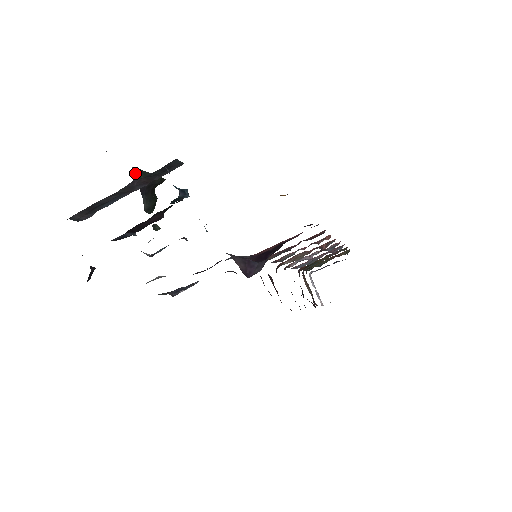
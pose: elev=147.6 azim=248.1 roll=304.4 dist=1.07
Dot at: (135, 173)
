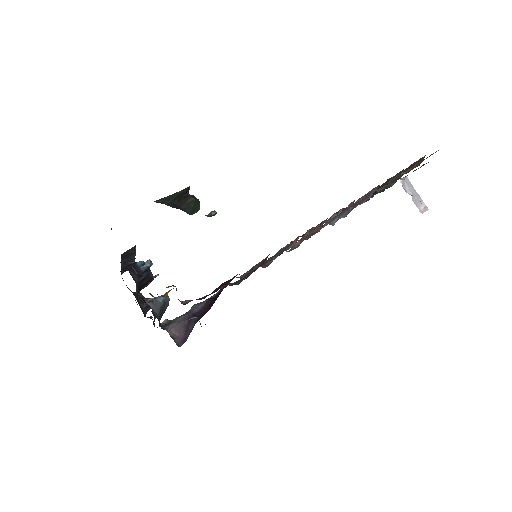
Dot at: occluded
